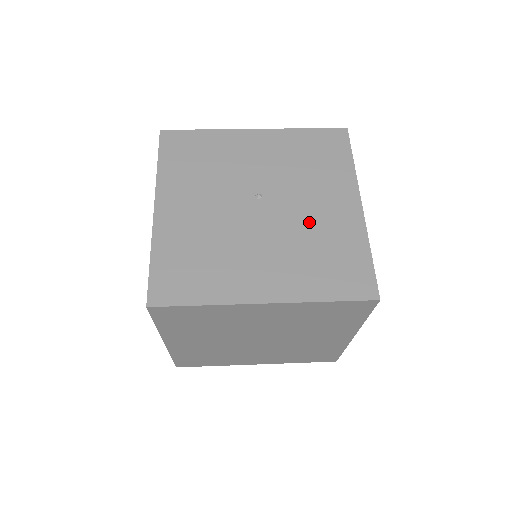
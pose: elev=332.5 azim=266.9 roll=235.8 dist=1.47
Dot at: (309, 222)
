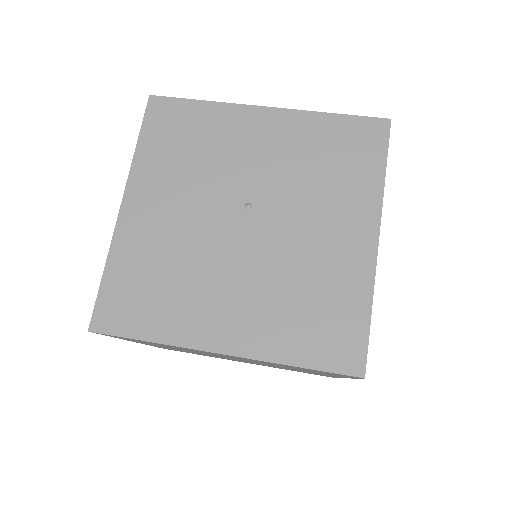
Dot at: (302, 253)
